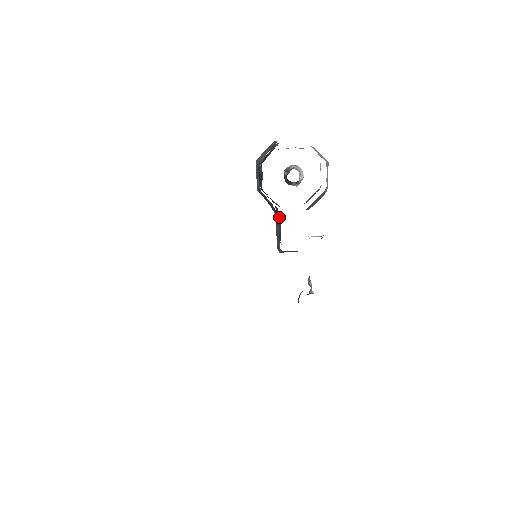
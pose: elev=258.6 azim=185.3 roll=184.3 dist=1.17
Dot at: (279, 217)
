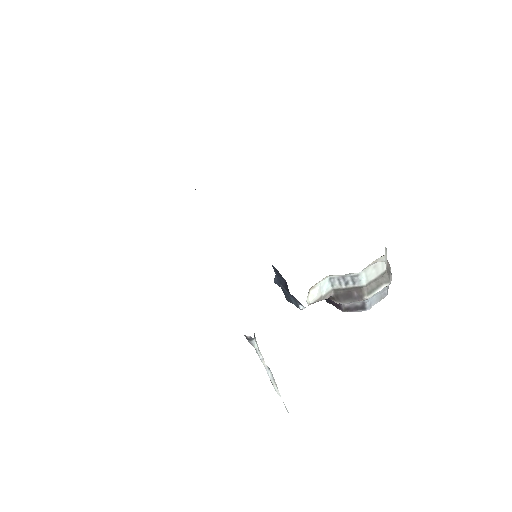
Dot at: occluded
